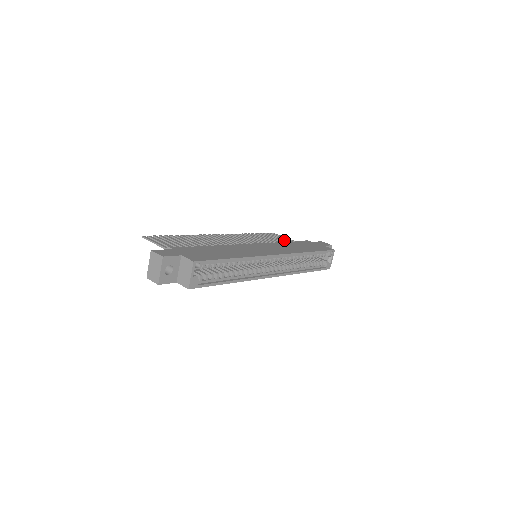
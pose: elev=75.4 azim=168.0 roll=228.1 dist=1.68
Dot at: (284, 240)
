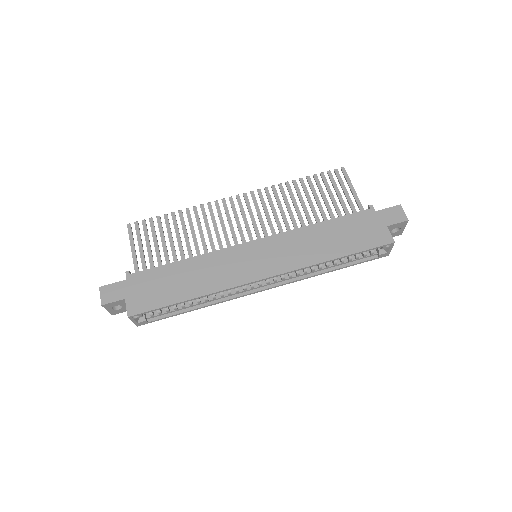
Dot at: (338, 198)
